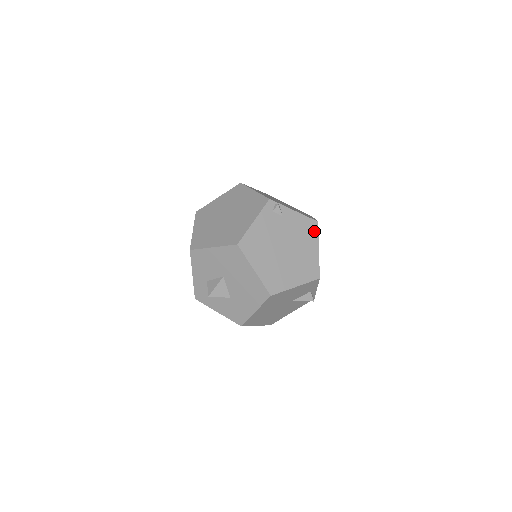
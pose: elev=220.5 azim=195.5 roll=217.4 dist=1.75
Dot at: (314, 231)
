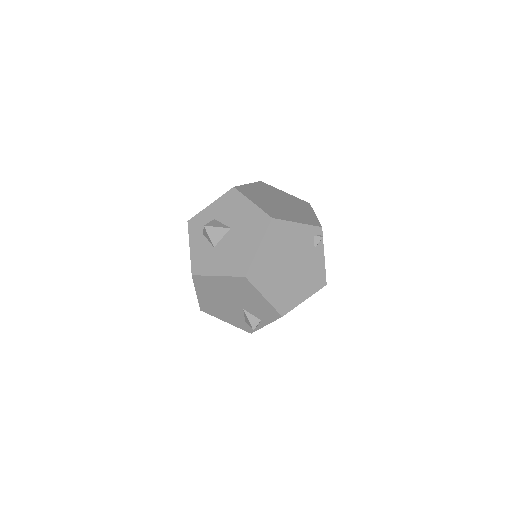
Dot at: (318, 286)
